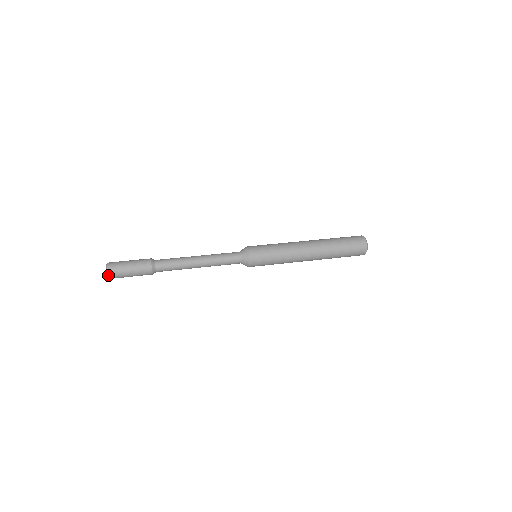
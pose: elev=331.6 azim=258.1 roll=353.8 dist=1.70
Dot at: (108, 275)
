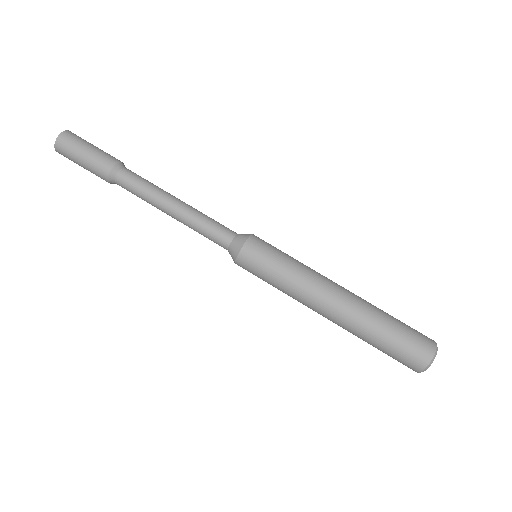
Dot at: occluded
